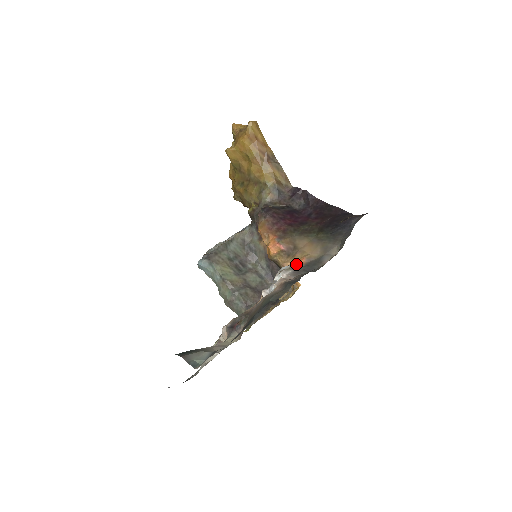
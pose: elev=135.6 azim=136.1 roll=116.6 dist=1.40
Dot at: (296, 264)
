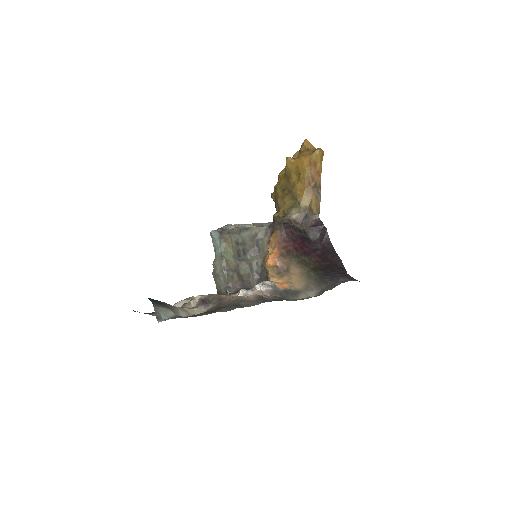
Dot at: (279, 284)
